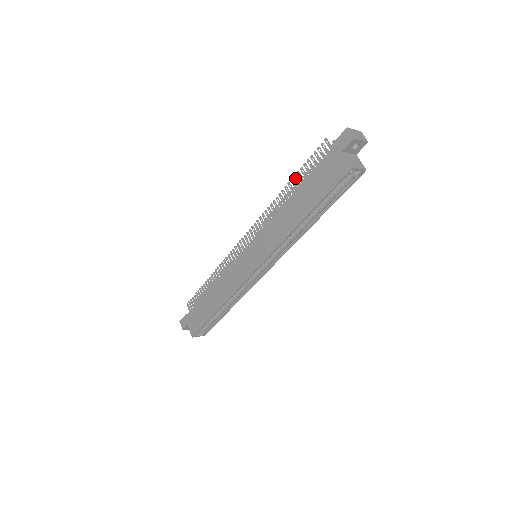
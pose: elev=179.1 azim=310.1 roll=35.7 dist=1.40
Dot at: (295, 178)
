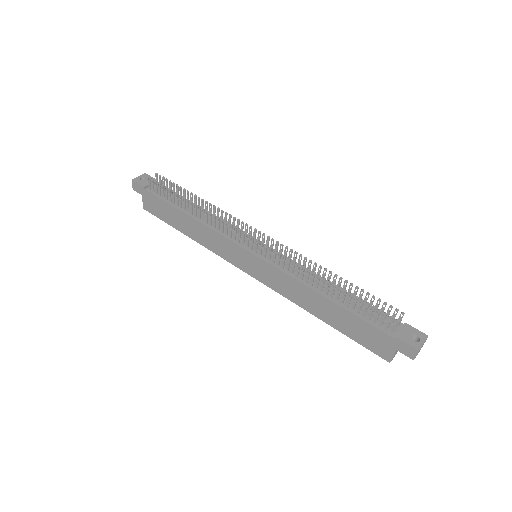
Dot at: occluded
